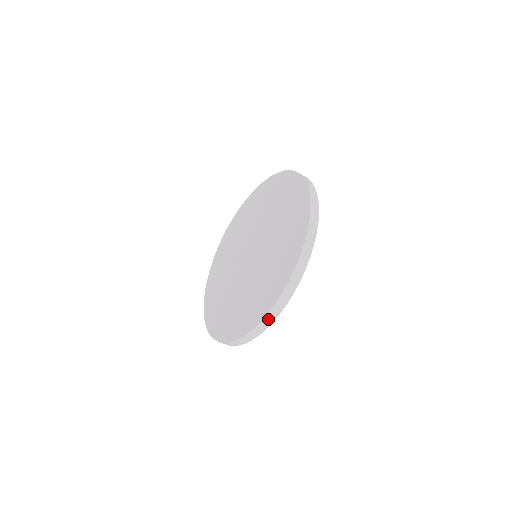
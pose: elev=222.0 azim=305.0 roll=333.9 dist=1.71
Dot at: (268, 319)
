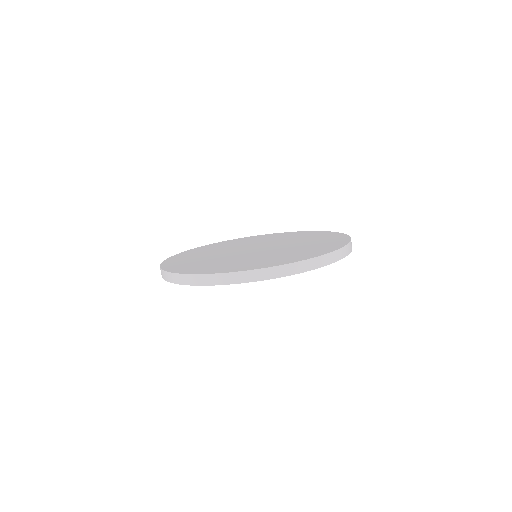
Dot at: (351, 245)
